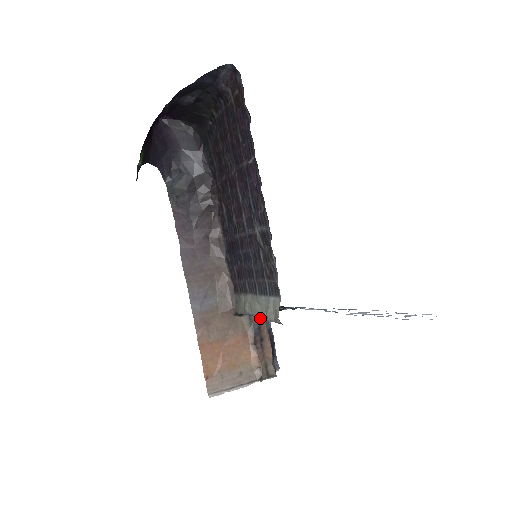
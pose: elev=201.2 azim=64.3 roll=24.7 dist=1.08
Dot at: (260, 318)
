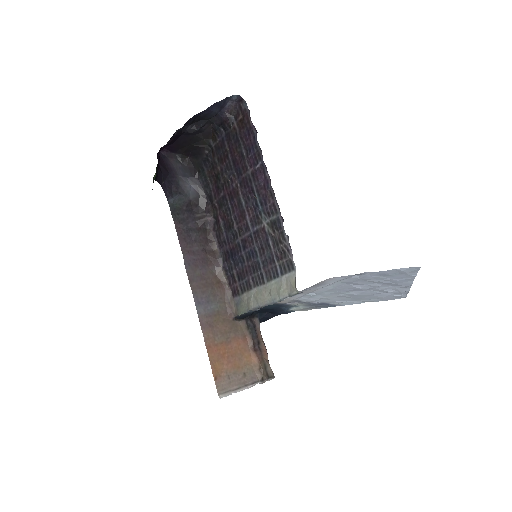
Dot at: (270, 303)
